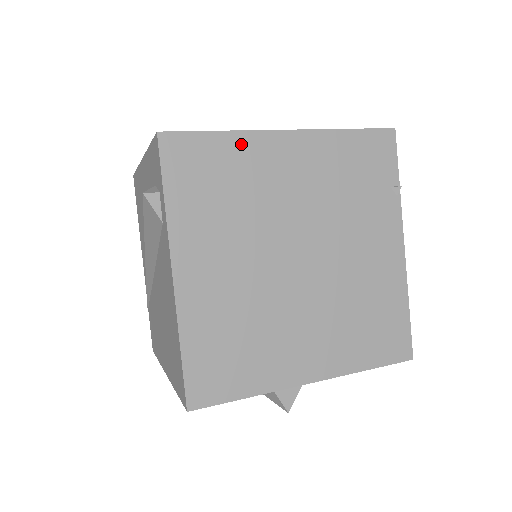
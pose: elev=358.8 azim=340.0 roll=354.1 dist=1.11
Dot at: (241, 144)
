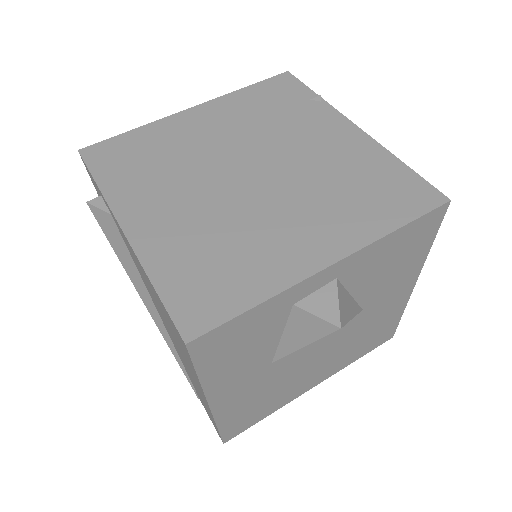
Dot at: (153, 130)
